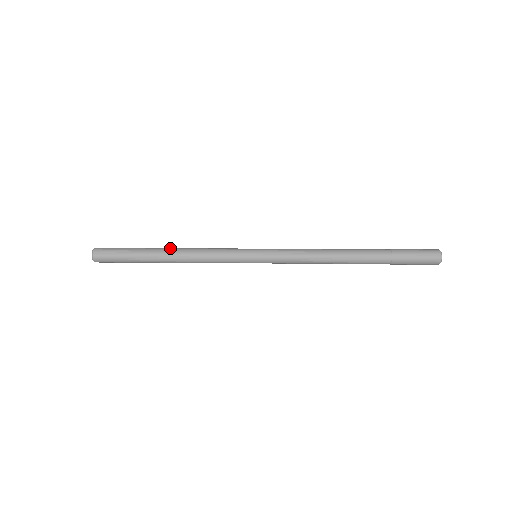
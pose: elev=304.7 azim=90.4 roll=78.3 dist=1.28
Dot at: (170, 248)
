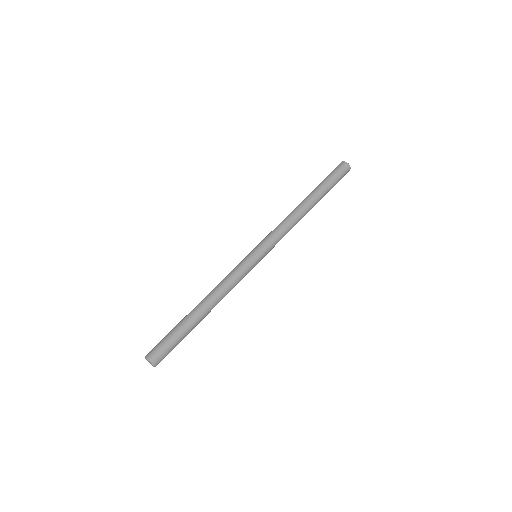
Dot at: (199, 303)
